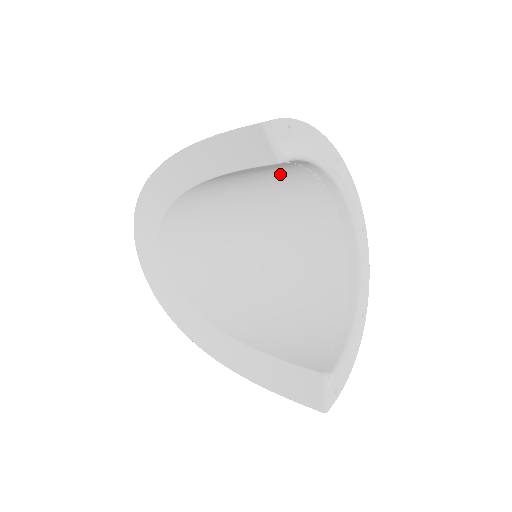
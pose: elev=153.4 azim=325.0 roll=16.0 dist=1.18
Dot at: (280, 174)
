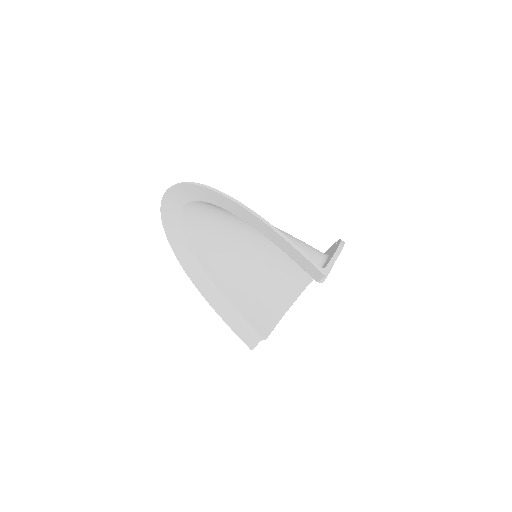
Dot at: occluded
